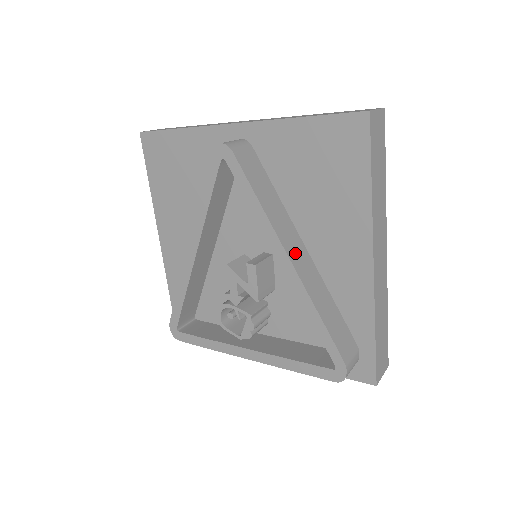
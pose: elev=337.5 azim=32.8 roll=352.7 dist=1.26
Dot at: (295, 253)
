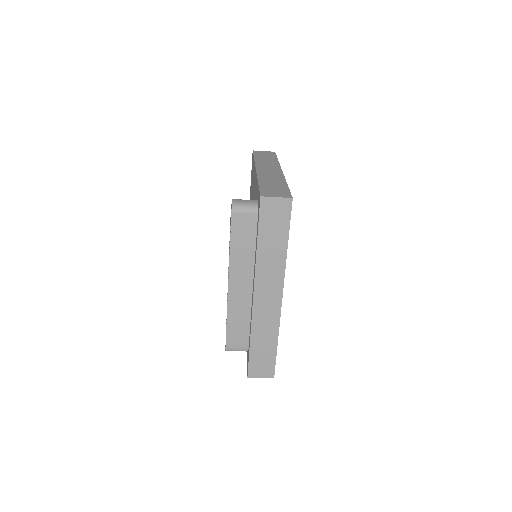
Dot at: occluded
